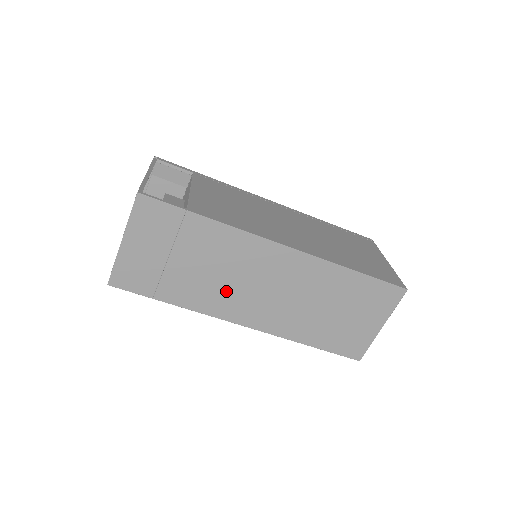
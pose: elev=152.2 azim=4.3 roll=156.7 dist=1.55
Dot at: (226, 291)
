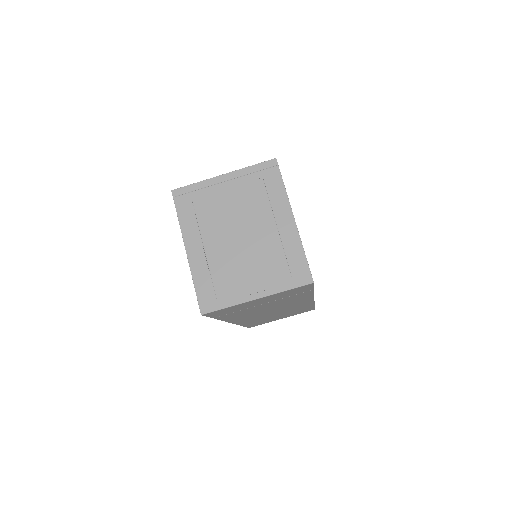
Dot at: (255, 313)
